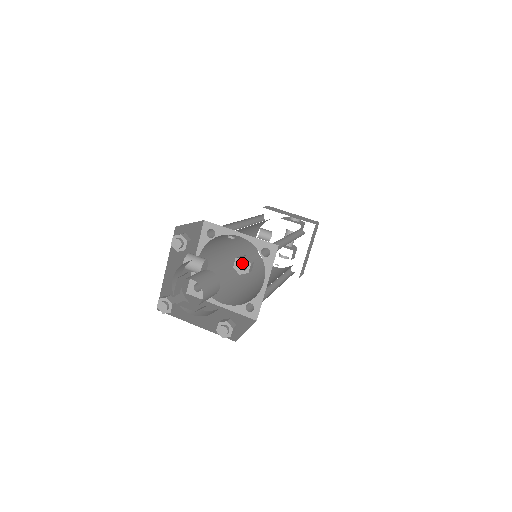
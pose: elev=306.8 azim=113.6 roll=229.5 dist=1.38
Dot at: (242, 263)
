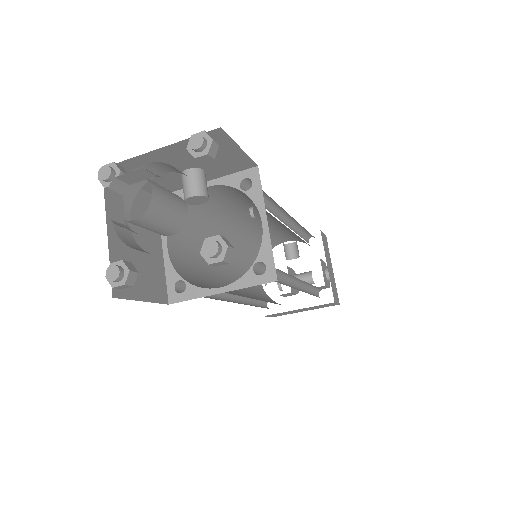
Dot at: (217, 248)
